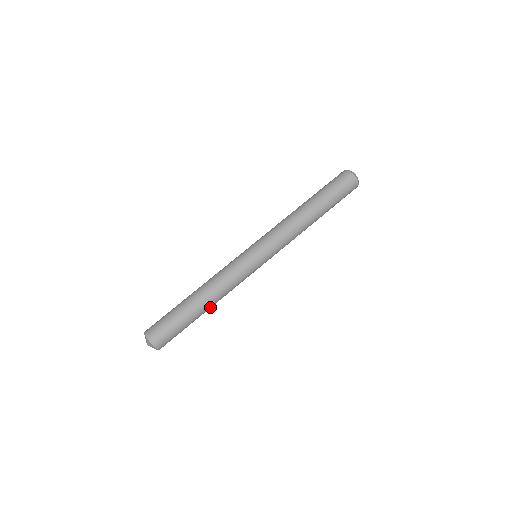
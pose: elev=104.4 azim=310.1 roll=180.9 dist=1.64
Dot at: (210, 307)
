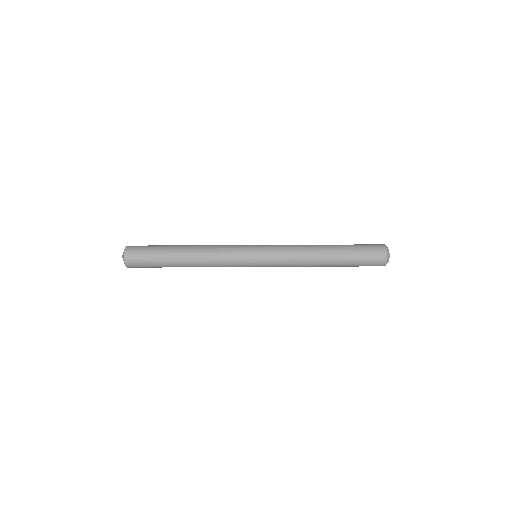
Dot at: occluded
